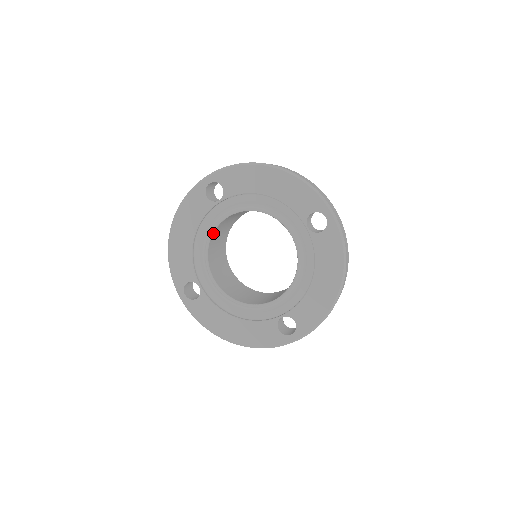
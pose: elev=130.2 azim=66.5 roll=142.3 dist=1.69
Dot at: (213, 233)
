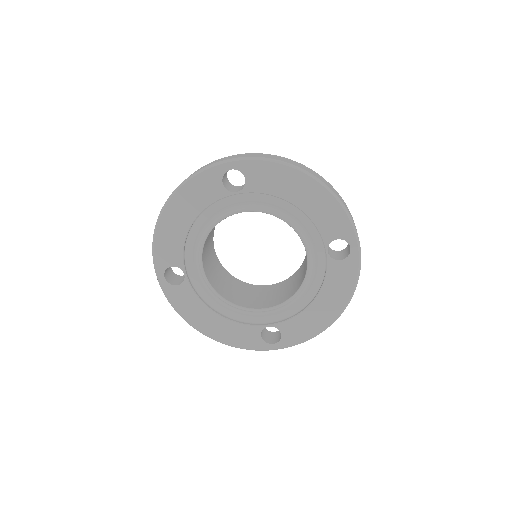
Dot at: (217, 223)
